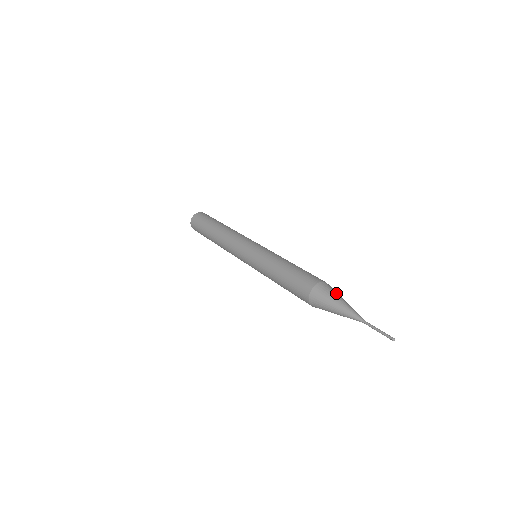
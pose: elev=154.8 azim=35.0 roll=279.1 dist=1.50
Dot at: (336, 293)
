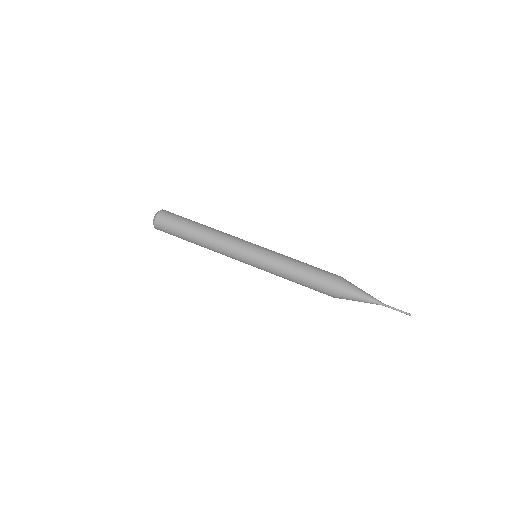
Dot at: (353, 292)
